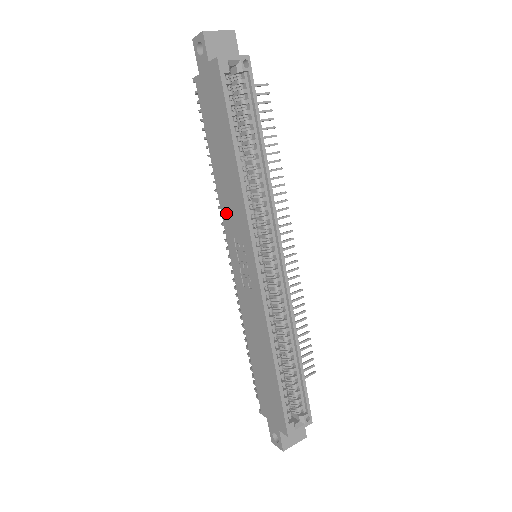
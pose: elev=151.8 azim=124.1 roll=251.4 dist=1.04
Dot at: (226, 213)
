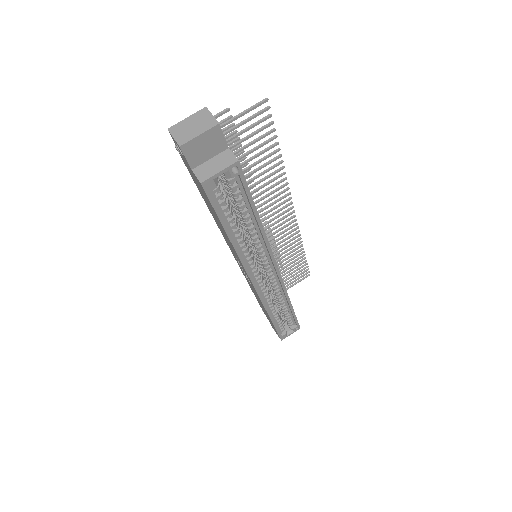
Dot at: (226, 240)
